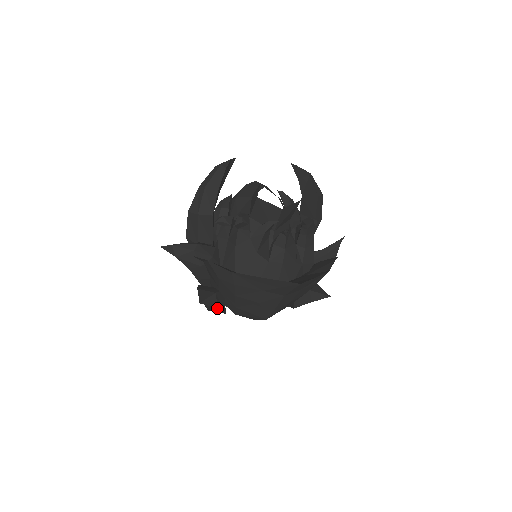
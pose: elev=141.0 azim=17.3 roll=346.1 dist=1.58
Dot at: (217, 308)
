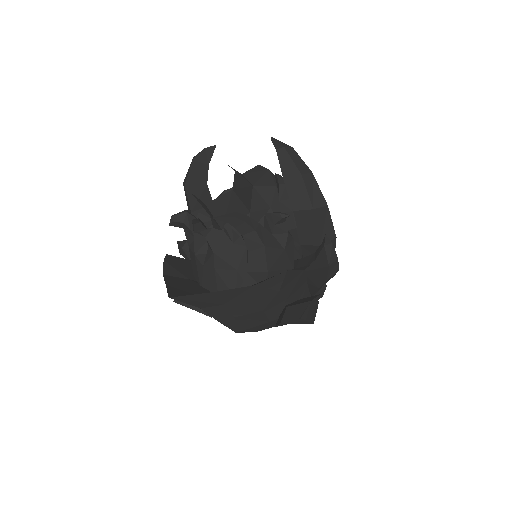
Dot at: (197, 309)
